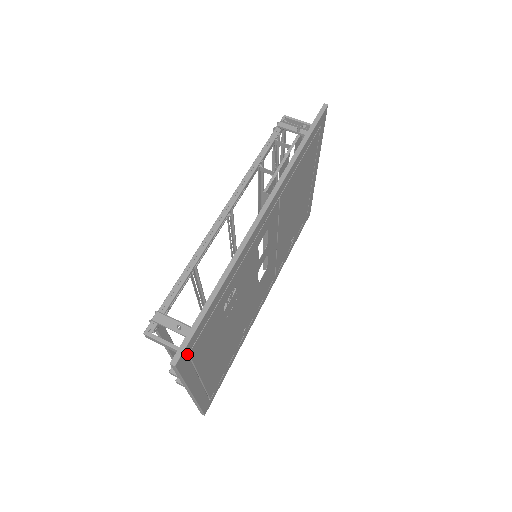
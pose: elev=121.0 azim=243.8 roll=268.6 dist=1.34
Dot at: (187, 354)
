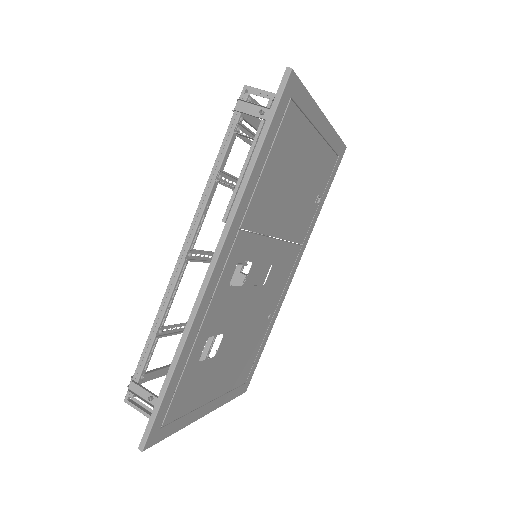
Dot at: (158, 430)
